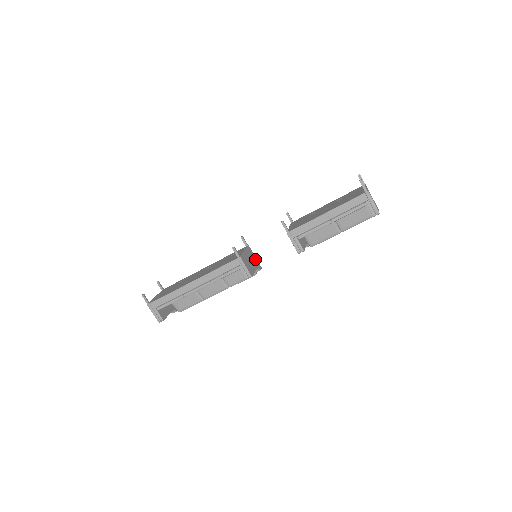
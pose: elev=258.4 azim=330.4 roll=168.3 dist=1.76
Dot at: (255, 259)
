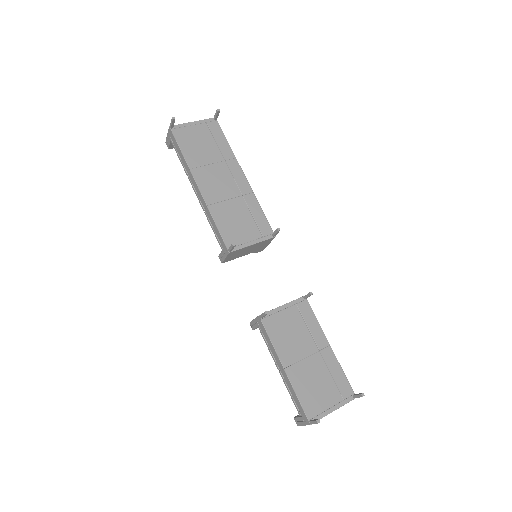
Dot at: (264, 246)
